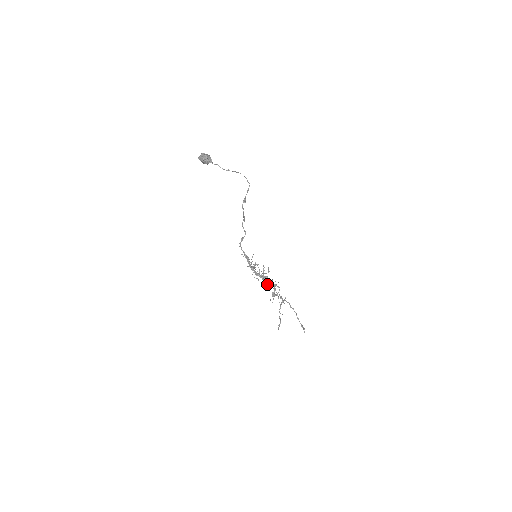
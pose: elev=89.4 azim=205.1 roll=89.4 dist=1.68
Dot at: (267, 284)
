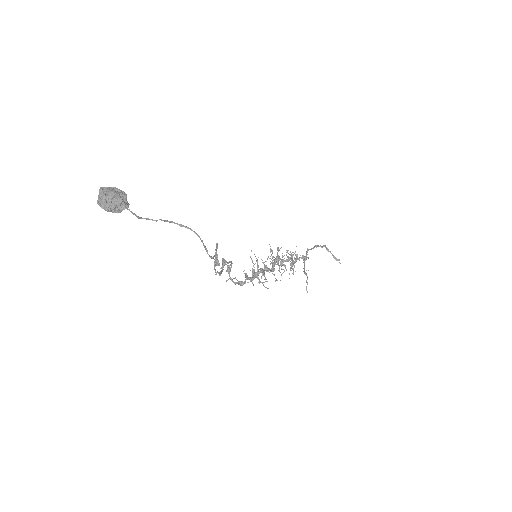
Dot at: (281, 266)
